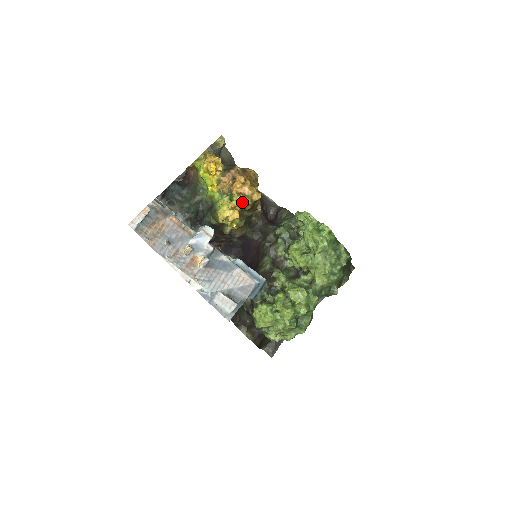
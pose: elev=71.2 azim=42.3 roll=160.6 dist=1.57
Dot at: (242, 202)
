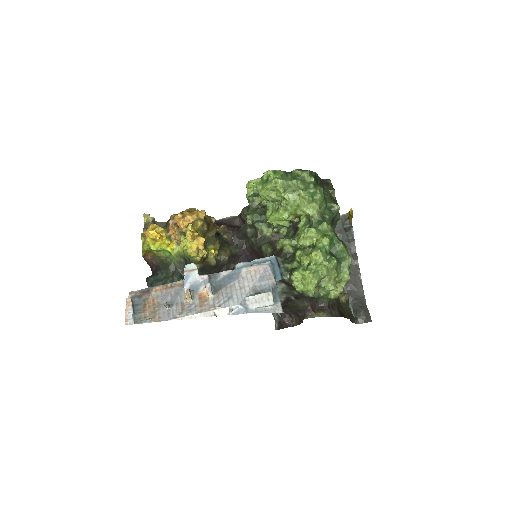
Dot at: (196, 228)
